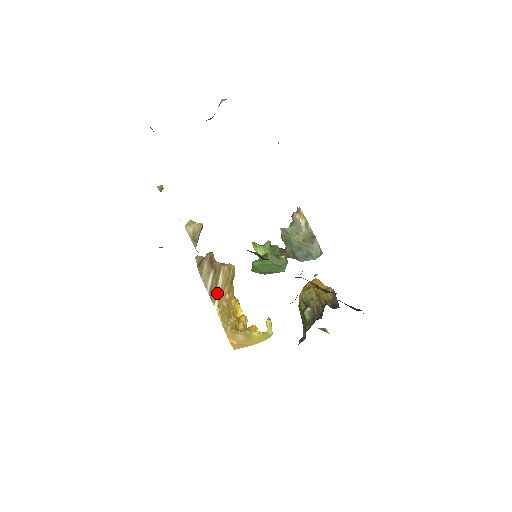
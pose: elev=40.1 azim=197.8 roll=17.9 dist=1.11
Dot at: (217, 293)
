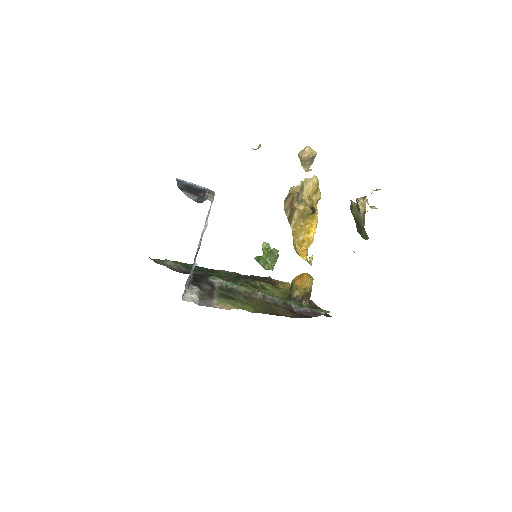
Dot at: (293, 221)
